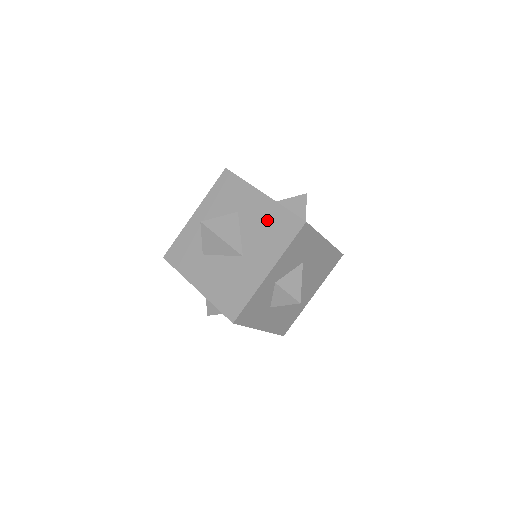
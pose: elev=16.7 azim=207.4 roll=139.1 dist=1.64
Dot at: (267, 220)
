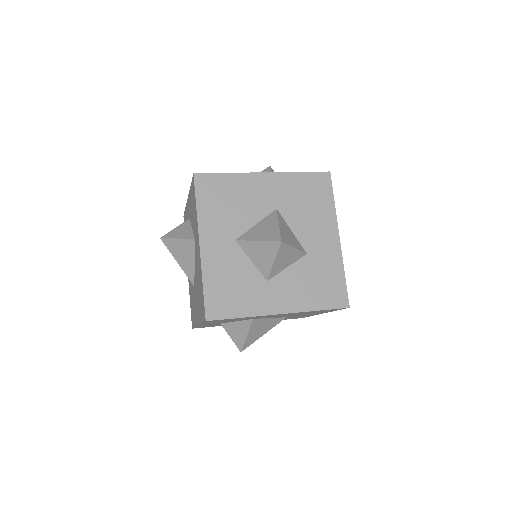
Dot at: (199, 278)
